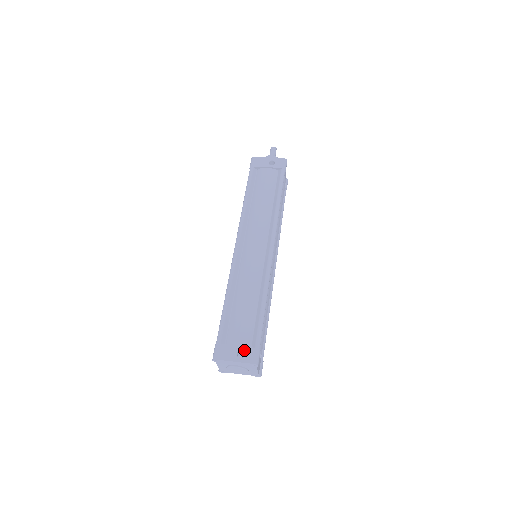
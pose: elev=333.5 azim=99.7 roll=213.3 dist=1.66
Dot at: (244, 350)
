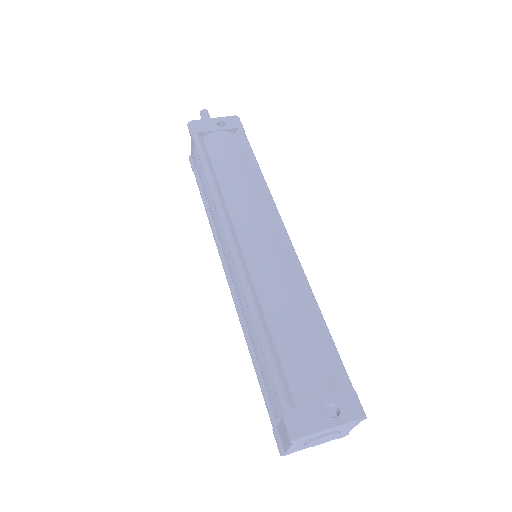
Dot at: (335, 402)
